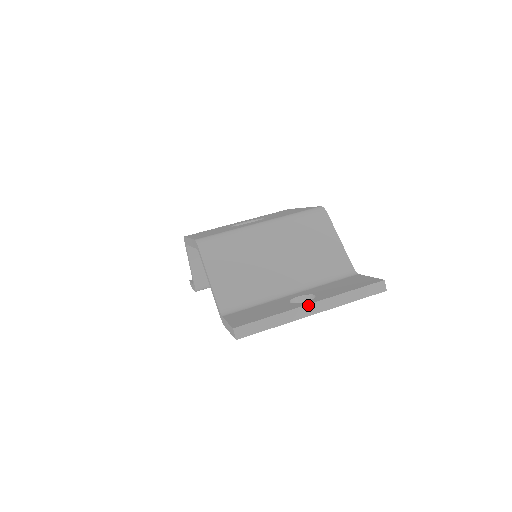
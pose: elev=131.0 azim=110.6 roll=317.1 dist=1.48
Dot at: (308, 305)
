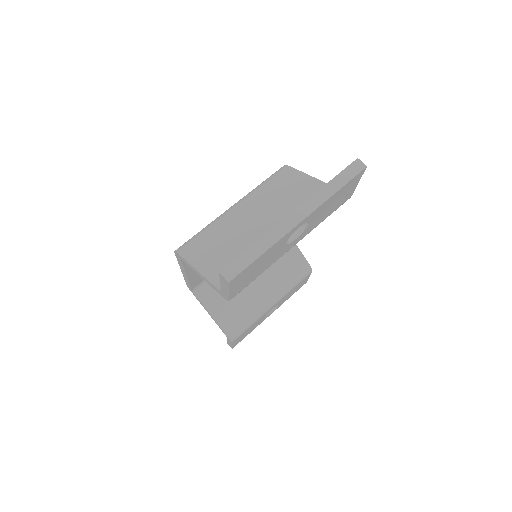
Dot at: (289, 216)
